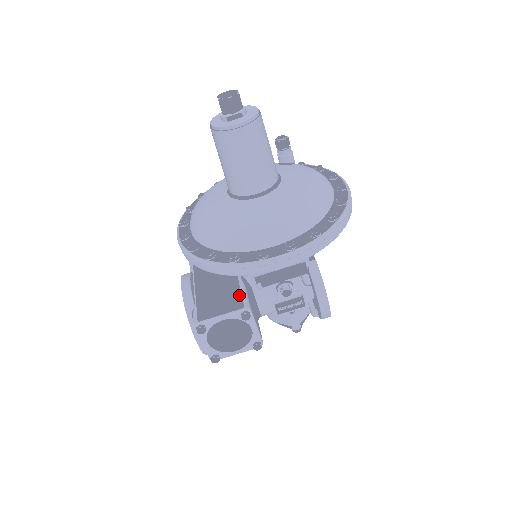
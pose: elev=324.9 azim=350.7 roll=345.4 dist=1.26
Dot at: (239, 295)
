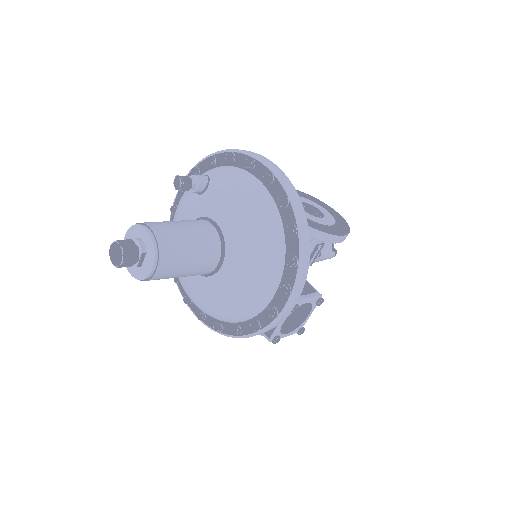
Dot at: occluded
